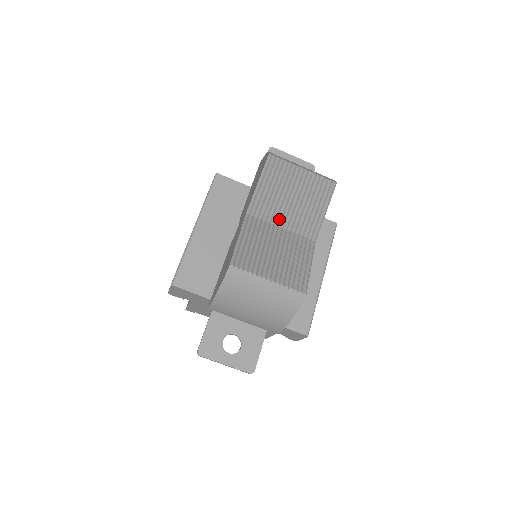
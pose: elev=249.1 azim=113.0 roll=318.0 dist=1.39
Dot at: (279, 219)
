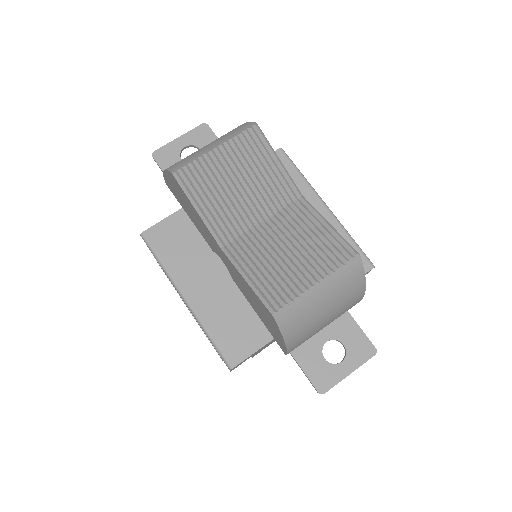
Dot at: (252, 217)
